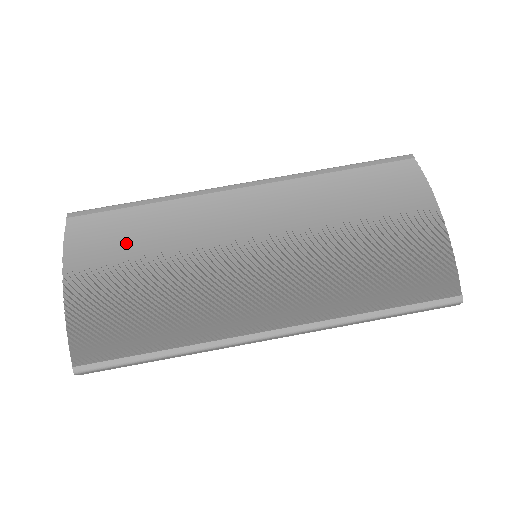
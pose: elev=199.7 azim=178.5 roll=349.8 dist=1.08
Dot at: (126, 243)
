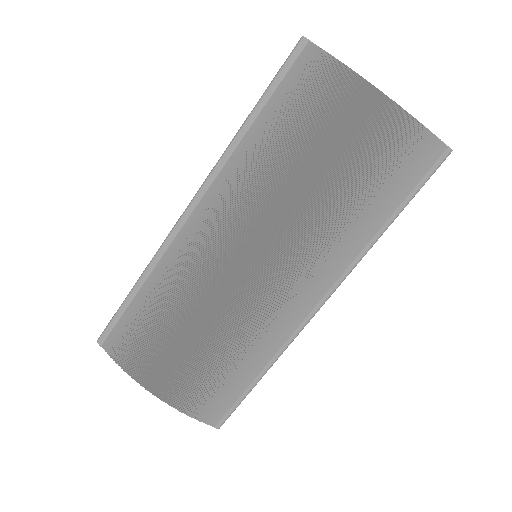
Dot at: (160, 334)
